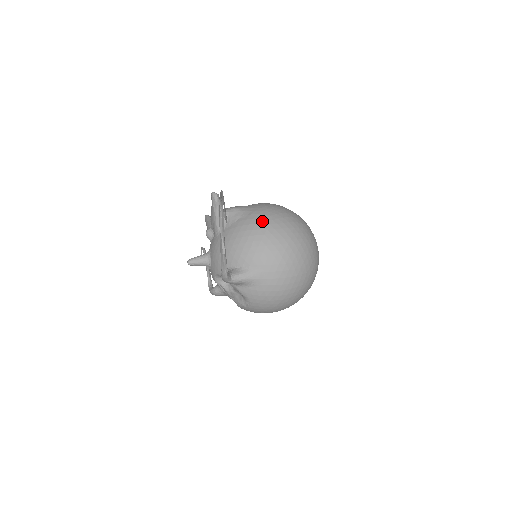
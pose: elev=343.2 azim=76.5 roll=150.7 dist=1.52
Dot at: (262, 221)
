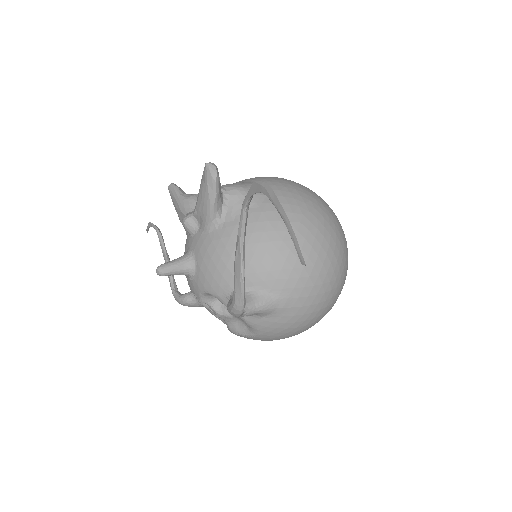
Dot at: (288, 216)
